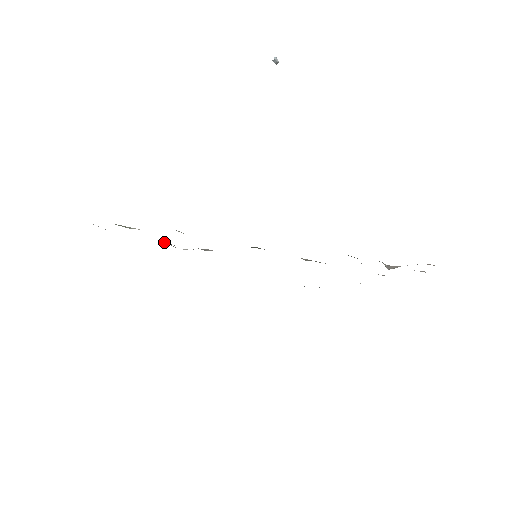
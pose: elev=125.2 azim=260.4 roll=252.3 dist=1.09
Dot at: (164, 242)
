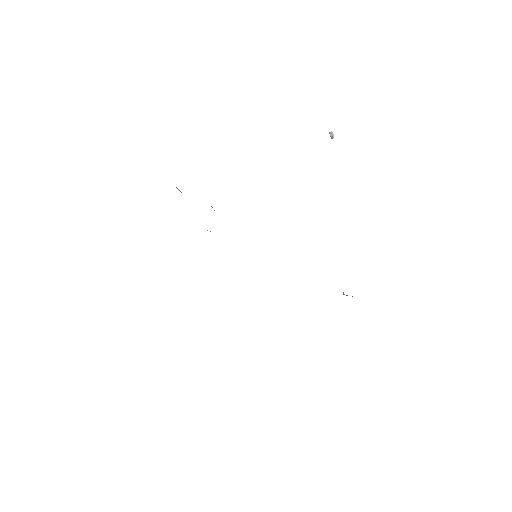
Dot at: occluded
